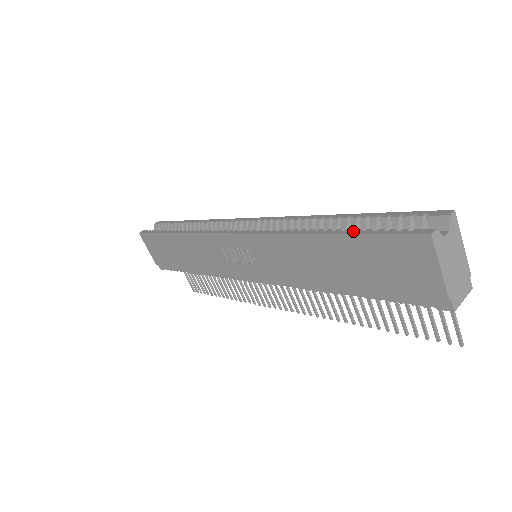
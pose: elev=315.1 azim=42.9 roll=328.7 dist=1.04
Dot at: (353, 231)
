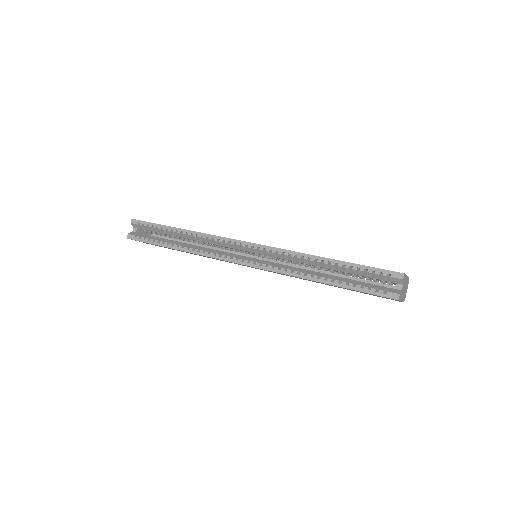
Dot at: (348, 286)
